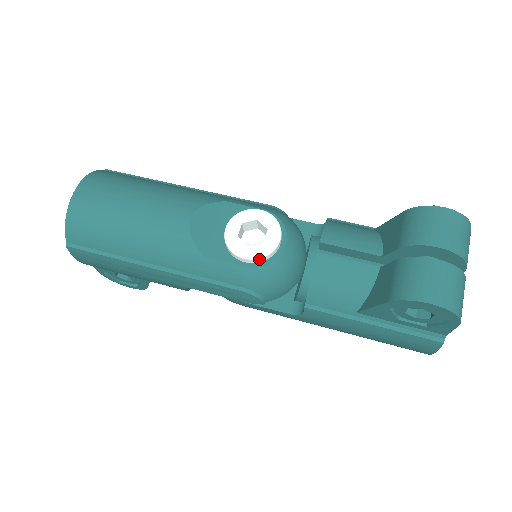
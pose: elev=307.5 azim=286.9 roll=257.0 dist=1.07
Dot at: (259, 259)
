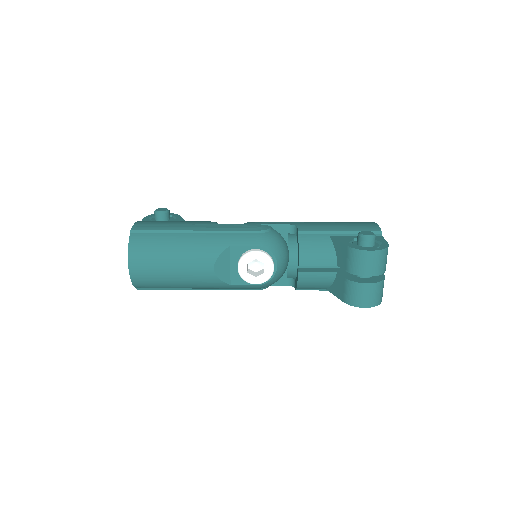
Dot at: (264, 282)
